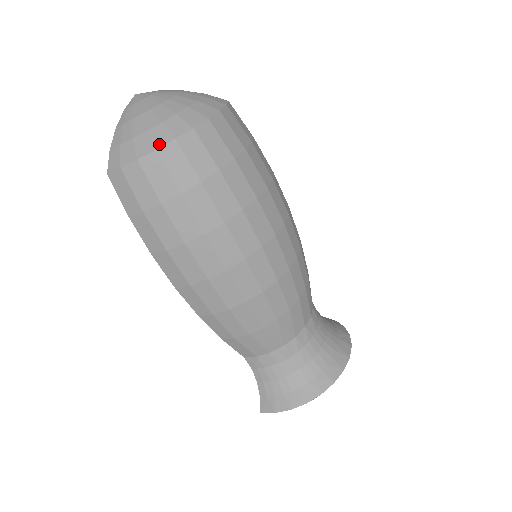
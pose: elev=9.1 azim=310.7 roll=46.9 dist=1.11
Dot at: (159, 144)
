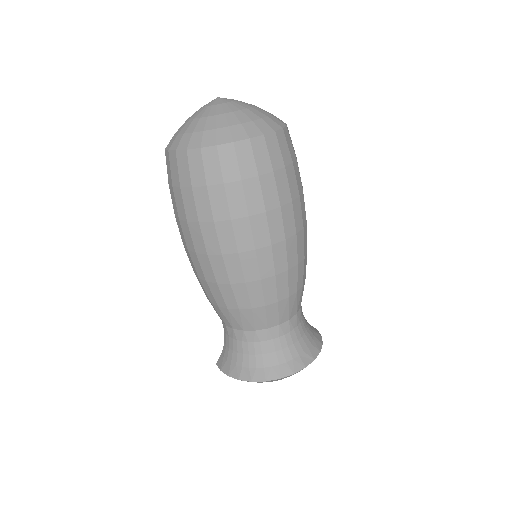
Dot at: (191, 146)
